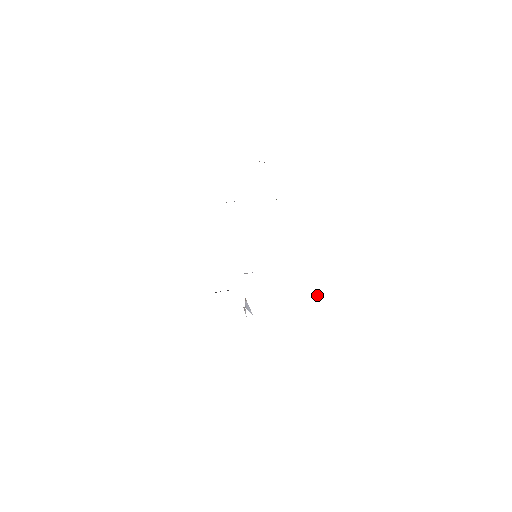
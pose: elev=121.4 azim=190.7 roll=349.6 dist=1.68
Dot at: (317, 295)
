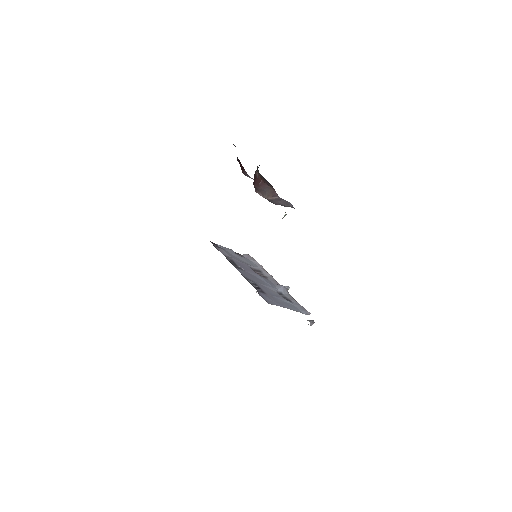
Dot at: (308, 324)
